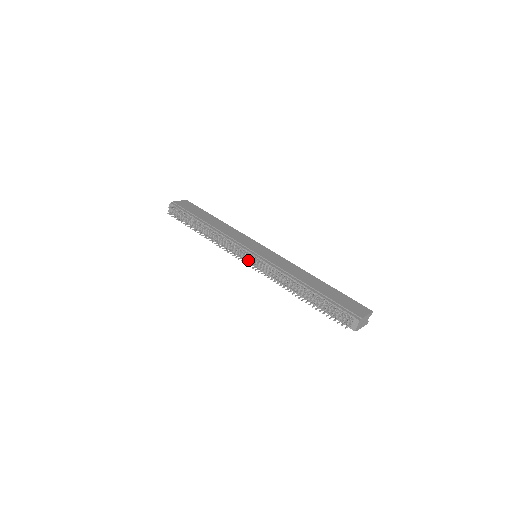
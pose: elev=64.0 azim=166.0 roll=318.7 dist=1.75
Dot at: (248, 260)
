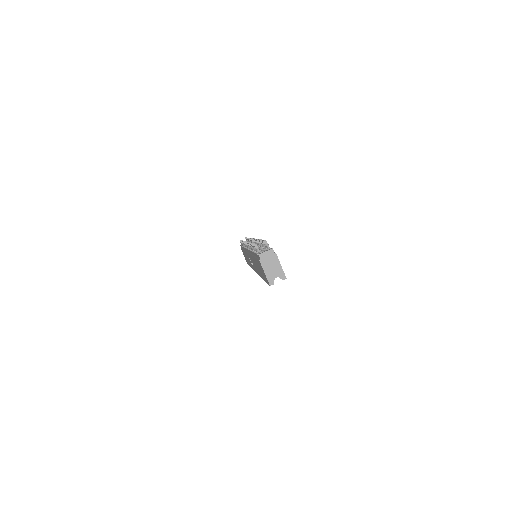
Dot at: occluded
